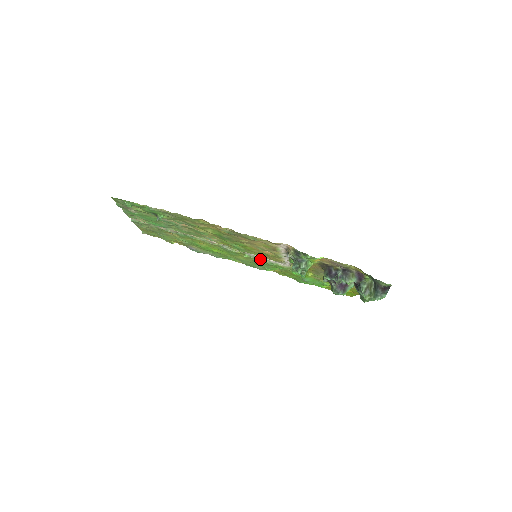
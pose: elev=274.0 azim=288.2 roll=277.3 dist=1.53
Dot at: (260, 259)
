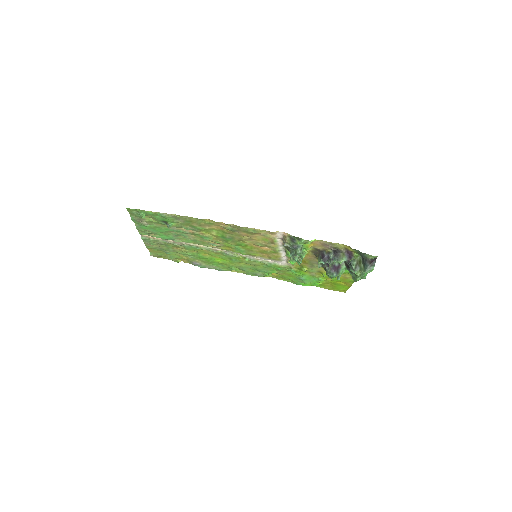
Dot at: (259, 261)
